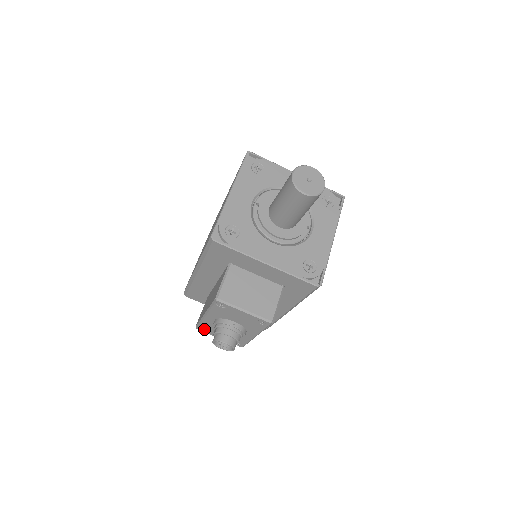
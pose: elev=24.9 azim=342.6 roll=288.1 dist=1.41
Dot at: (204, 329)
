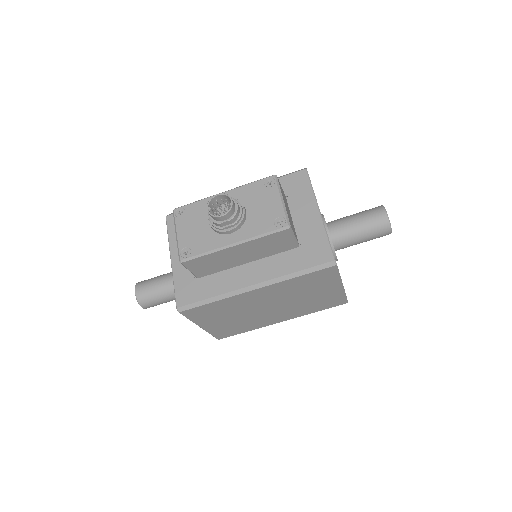
Dot at: (183, 213)
